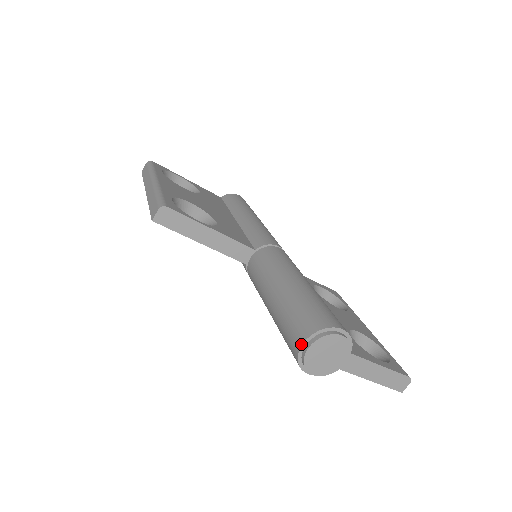
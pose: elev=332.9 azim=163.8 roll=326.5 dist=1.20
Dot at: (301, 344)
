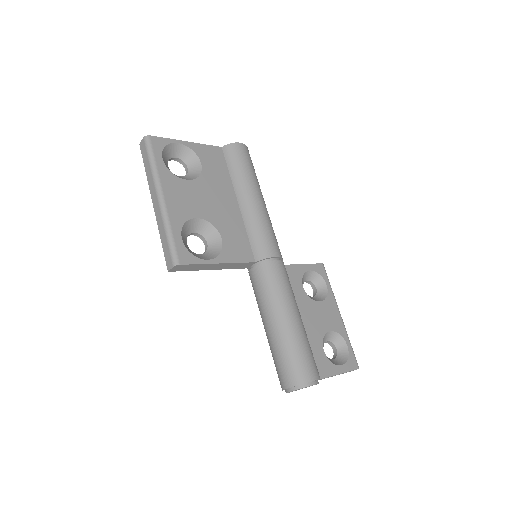
Dot at: (285, 388)
